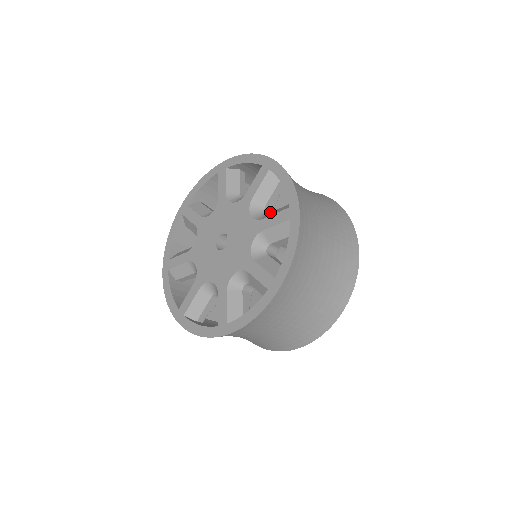
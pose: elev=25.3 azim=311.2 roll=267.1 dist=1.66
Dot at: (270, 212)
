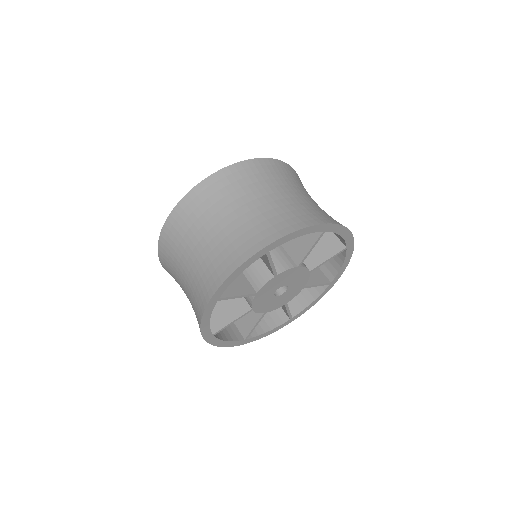
Dot at: occluded
